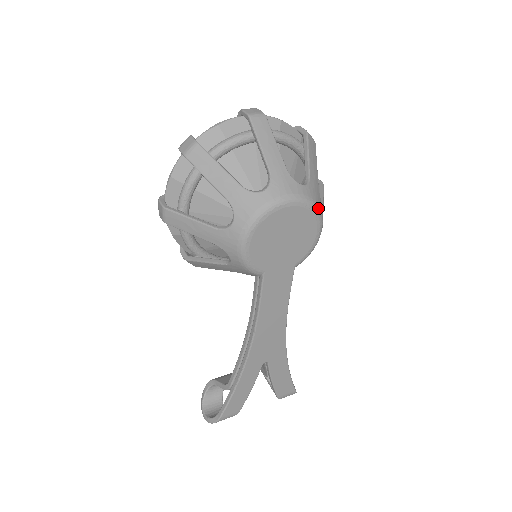
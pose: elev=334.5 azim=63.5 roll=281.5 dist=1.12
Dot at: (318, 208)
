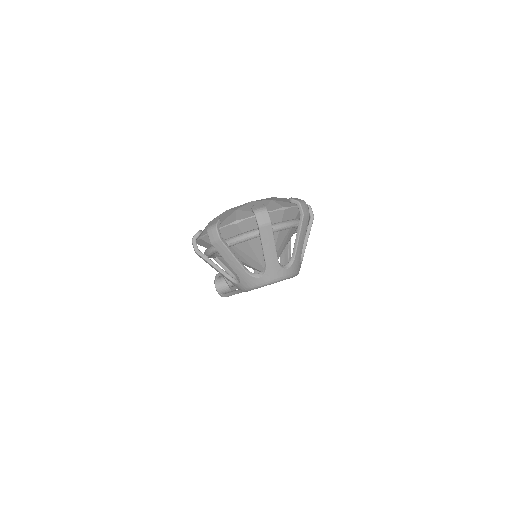
Dot at: (296, 274)
